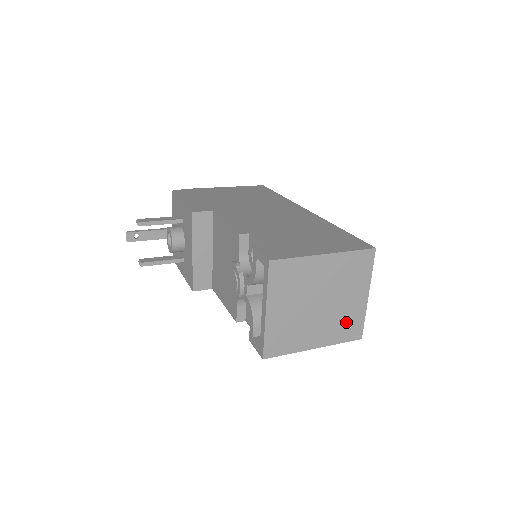
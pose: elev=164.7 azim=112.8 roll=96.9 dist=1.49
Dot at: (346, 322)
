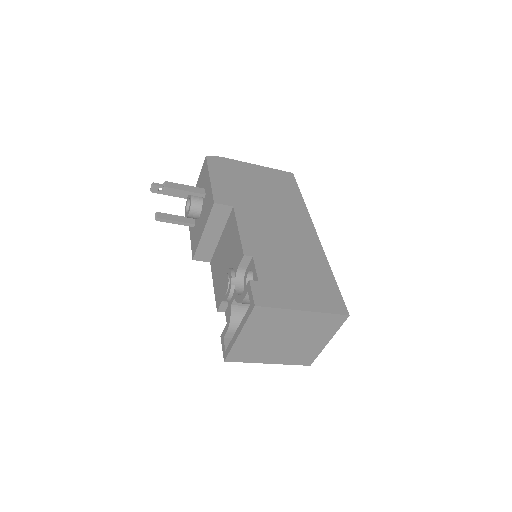
Dot at: (302, 354)
